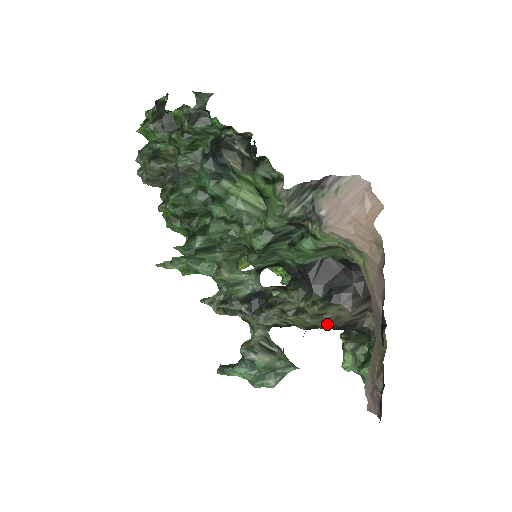
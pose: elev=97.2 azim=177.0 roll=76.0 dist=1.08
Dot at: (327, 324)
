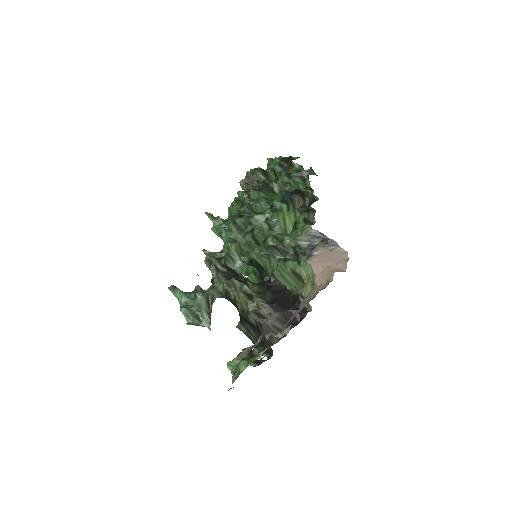
Dot at: (256, 315)
